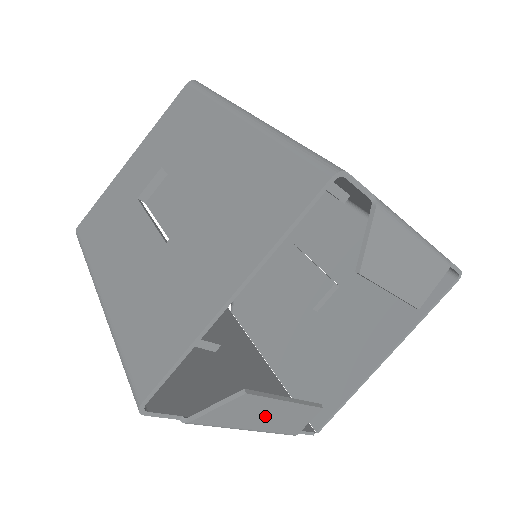
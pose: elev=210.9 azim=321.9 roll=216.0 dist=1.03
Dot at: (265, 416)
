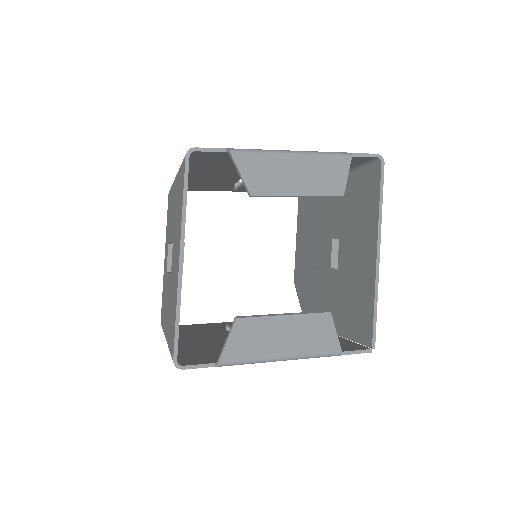
Dot at: (281, 338)
